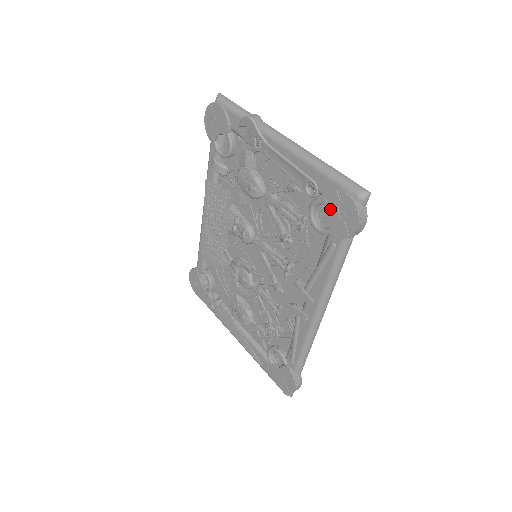
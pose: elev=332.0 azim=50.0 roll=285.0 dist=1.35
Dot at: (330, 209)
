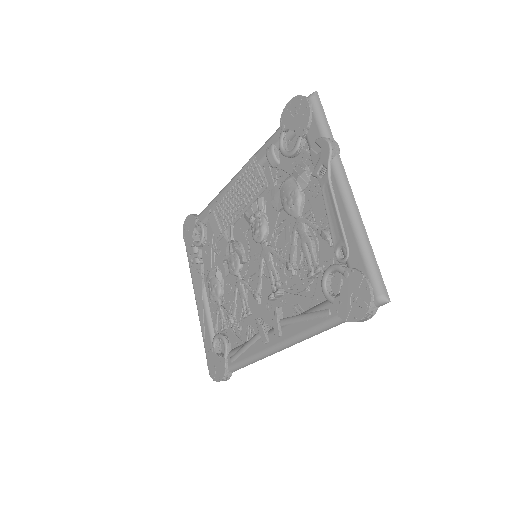
Dot at: (346, 285)
